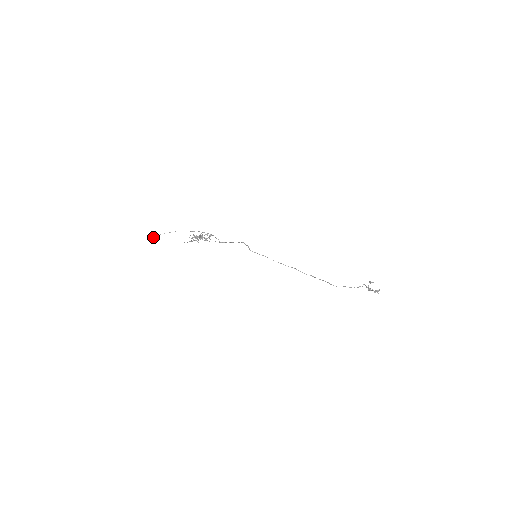
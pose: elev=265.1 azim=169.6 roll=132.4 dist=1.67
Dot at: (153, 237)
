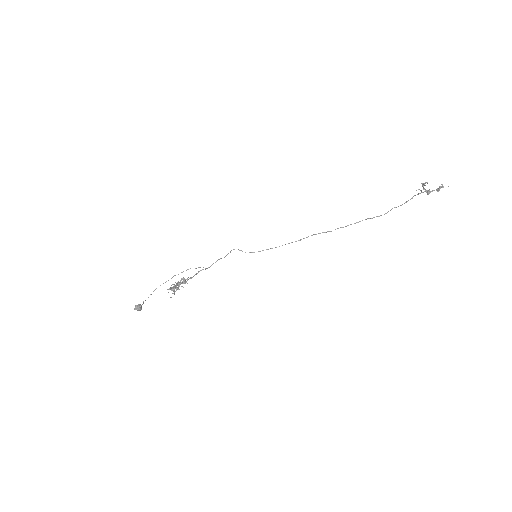
Dot at: (140, 307)
